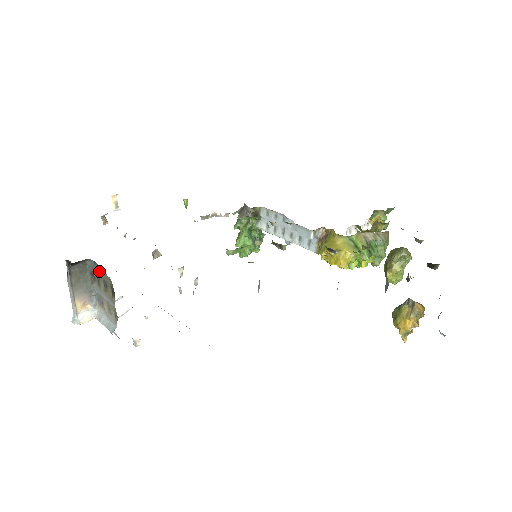
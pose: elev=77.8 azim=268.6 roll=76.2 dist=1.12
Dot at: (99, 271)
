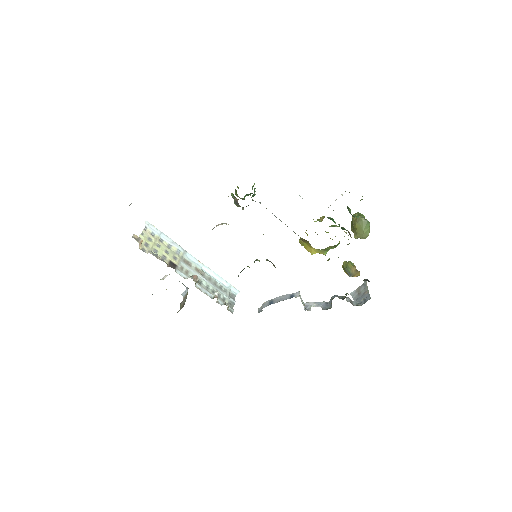
Dot at: occluded
